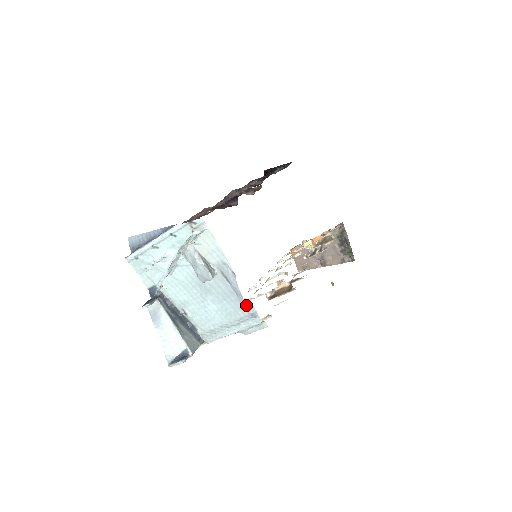
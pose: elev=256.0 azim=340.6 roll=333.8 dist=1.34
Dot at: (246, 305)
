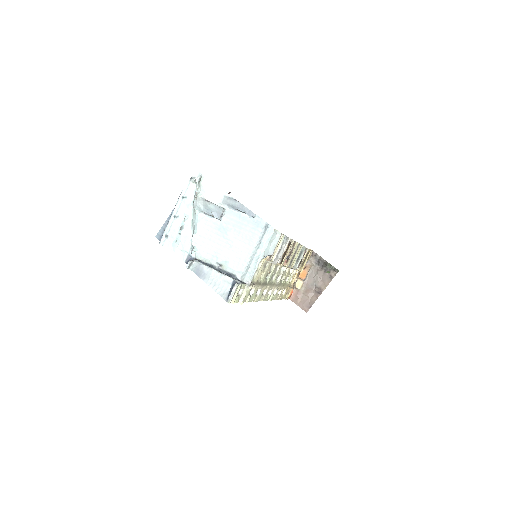
Dot at: (257, 222)
